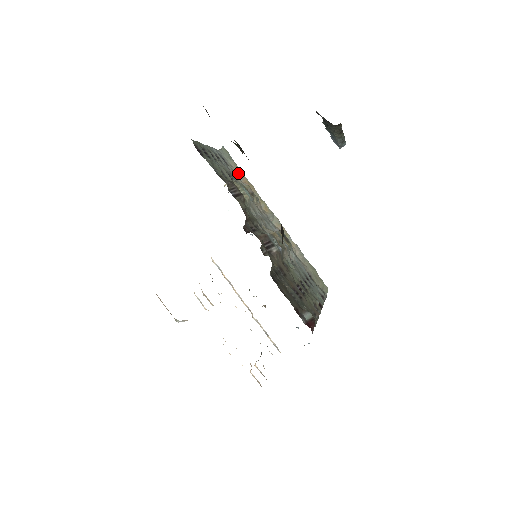
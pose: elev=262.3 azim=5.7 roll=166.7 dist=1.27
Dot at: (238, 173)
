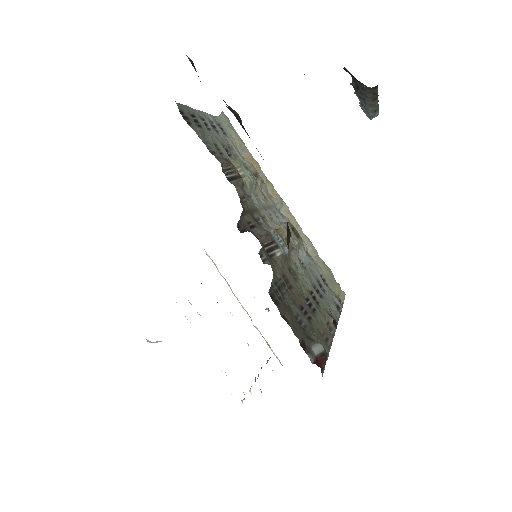
Dot at: (240, 147)
